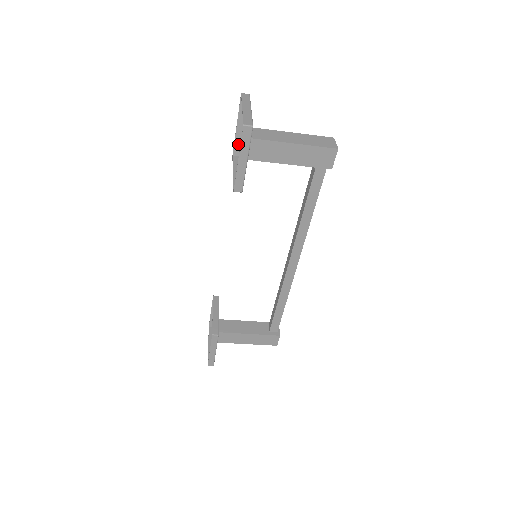
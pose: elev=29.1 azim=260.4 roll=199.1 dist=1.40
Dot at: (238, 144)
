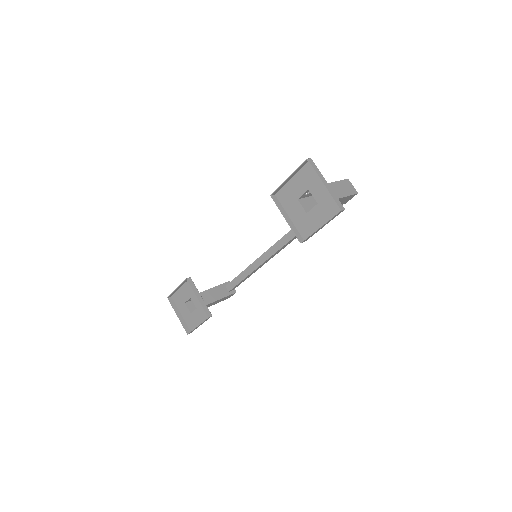
Dot at: (280, 188)
